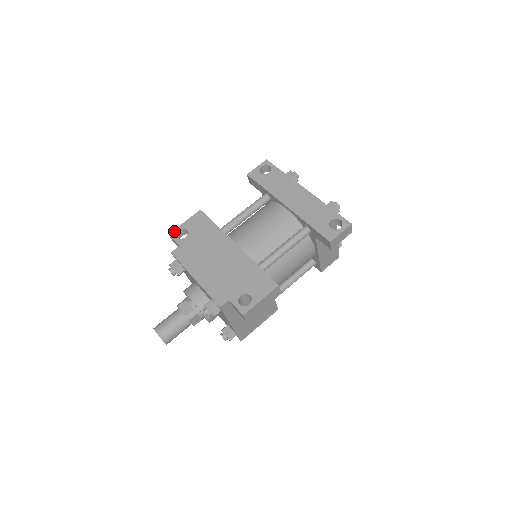
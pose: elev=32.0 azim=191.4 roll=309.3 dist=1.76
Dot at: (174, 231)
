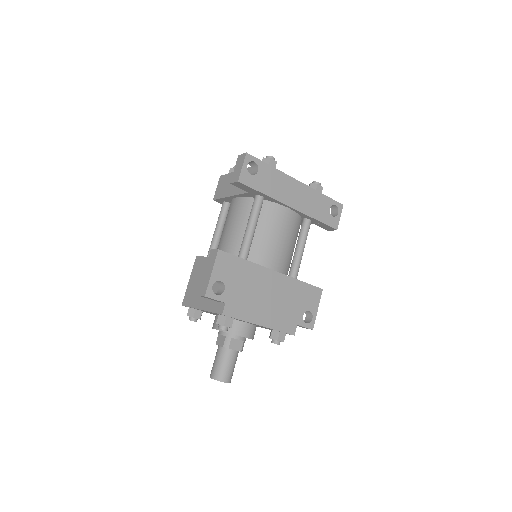
Dot at: (209, 290)
